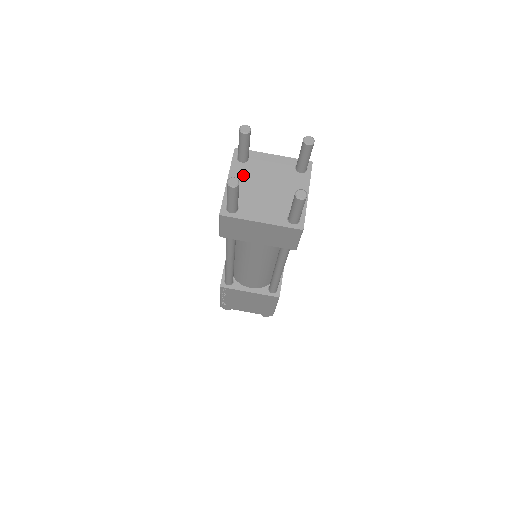
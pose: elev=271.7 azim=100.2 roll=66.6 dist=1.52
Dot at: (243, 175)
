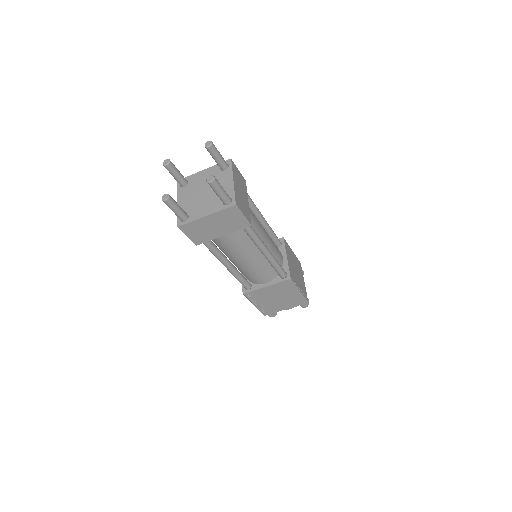
Dot at: (187, 194)
